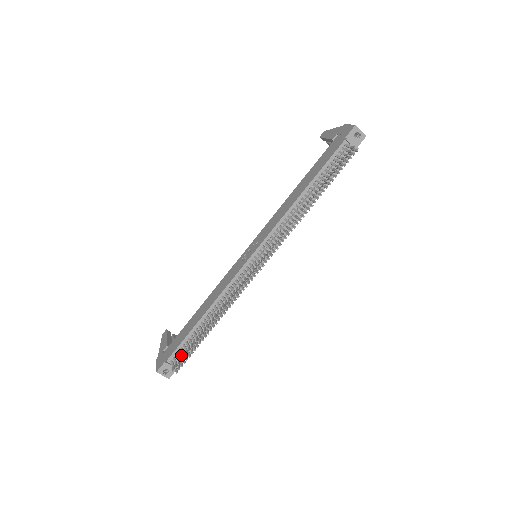
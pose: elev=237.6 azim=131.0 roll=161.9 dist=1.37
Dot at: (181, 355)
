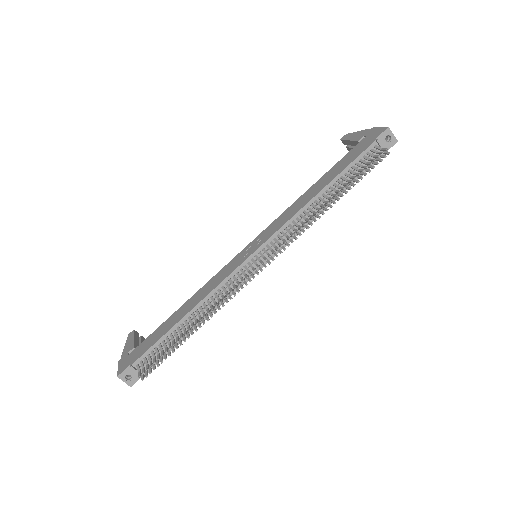
Dot at: (151, 359)
